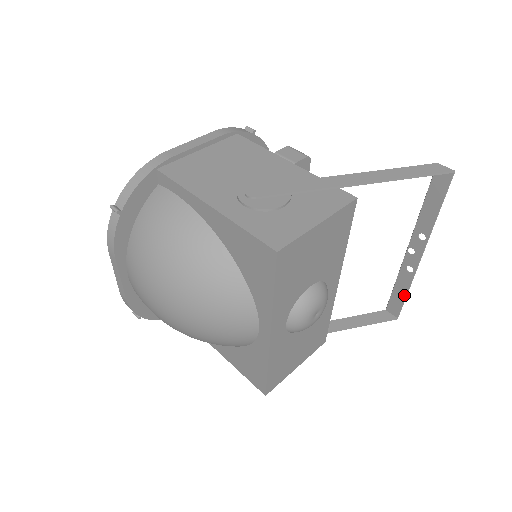
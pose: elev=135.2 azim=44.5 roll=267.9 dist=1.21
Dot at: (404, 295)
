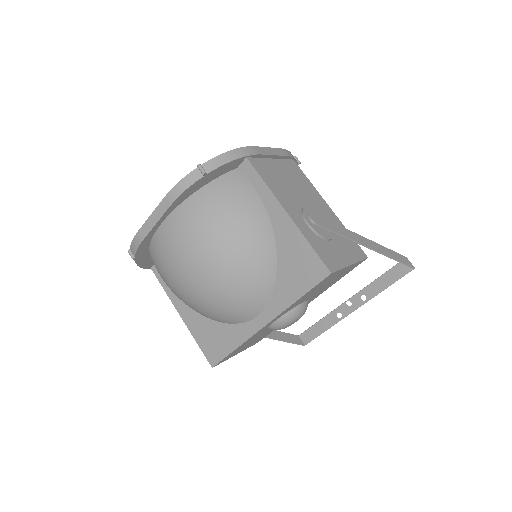
Dot at: (322, 331)
